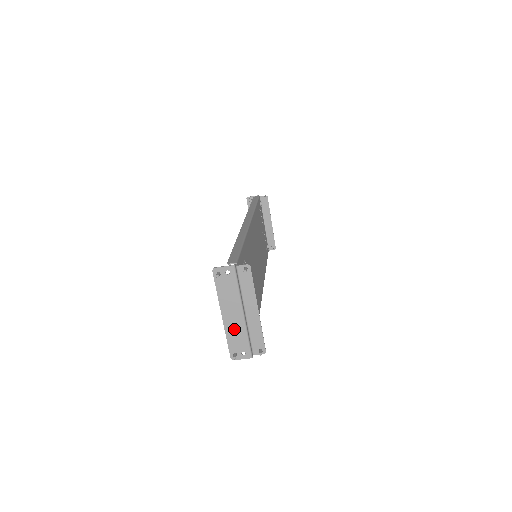
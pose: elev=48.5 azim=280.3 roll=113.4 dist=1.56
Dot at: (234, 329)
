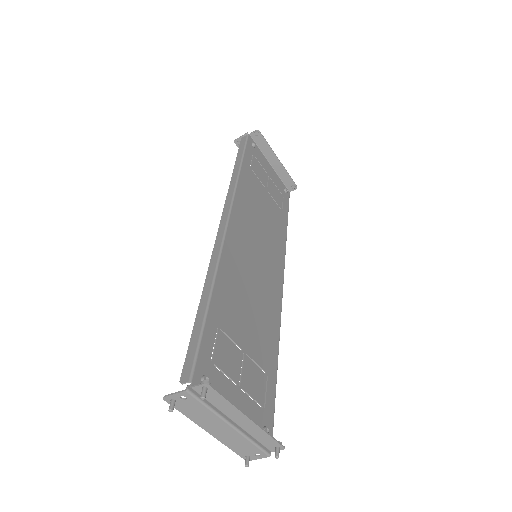
Dot at: (231, 439)
